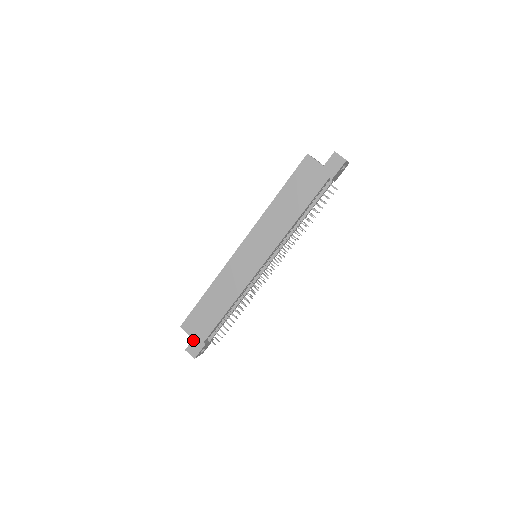
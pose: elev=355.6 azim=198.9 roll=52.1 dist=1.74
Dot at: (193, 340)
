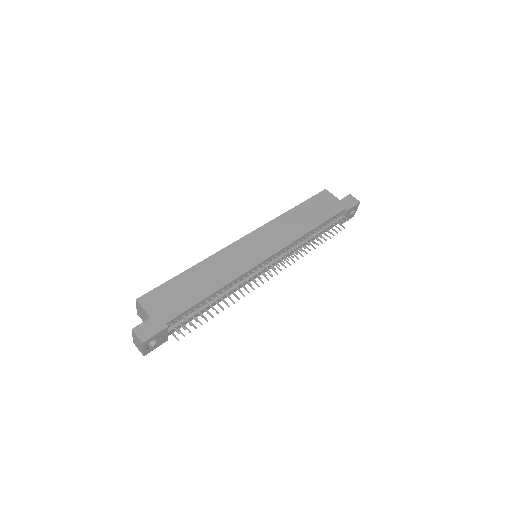
Dot at: (150, 318)
